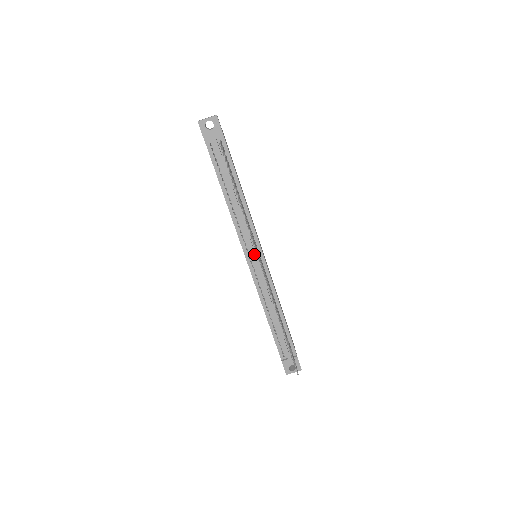
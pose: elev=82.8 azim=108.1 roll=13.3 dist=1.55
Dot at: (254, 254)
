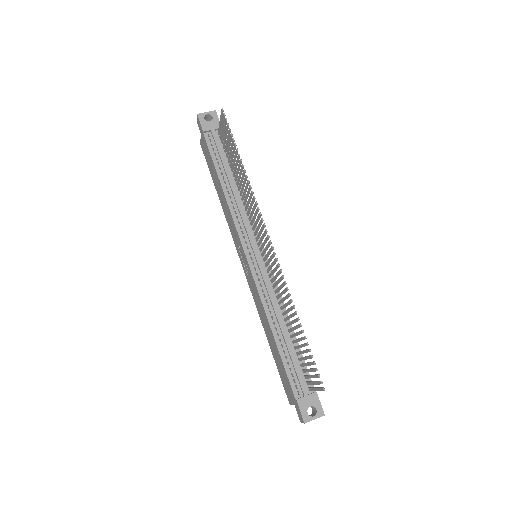
Dot at: (255, 247)
